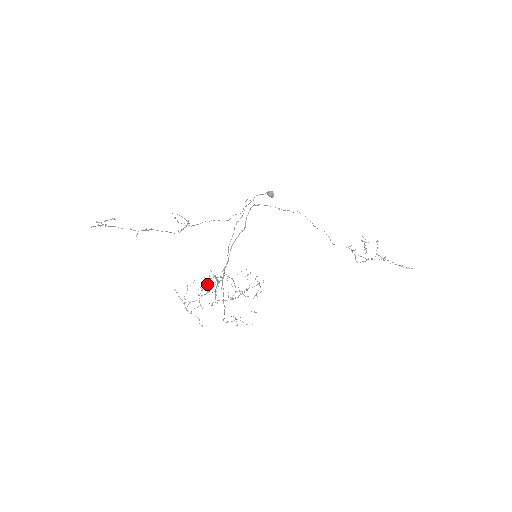
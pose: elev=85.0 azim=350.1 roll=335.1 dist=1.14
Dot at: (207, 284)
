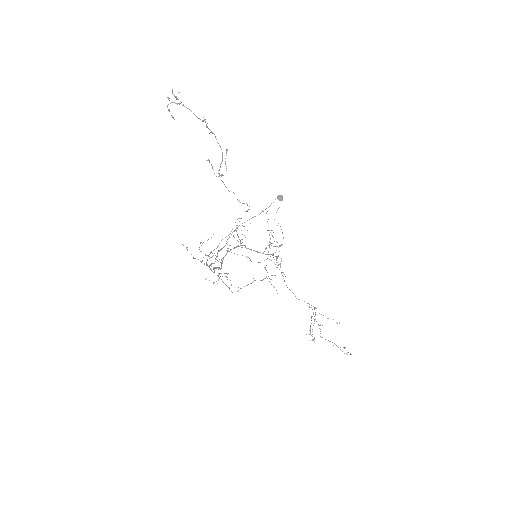
Dot at: occluded
